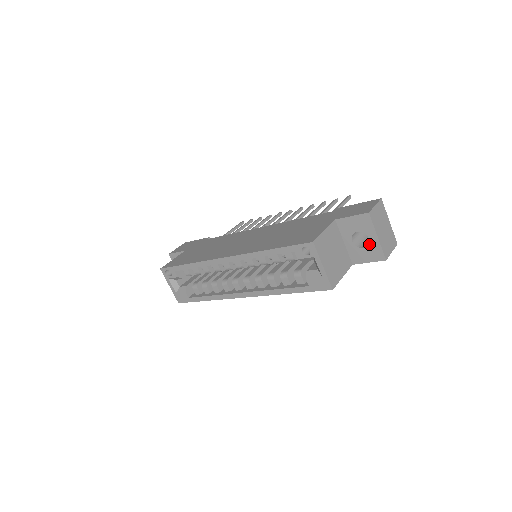
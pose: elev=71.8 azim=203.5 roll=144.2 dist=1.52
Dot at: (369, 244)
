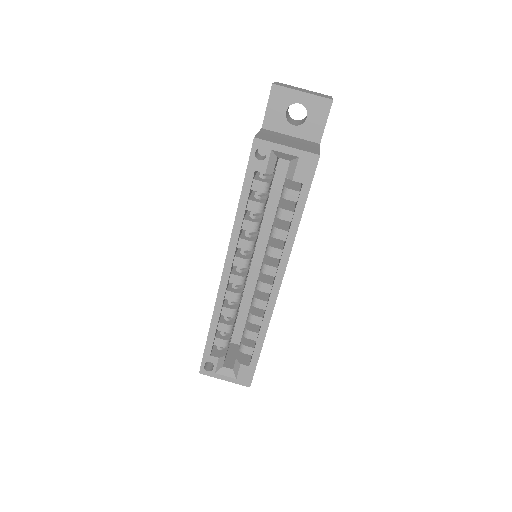
Dot at: (306, 107)
